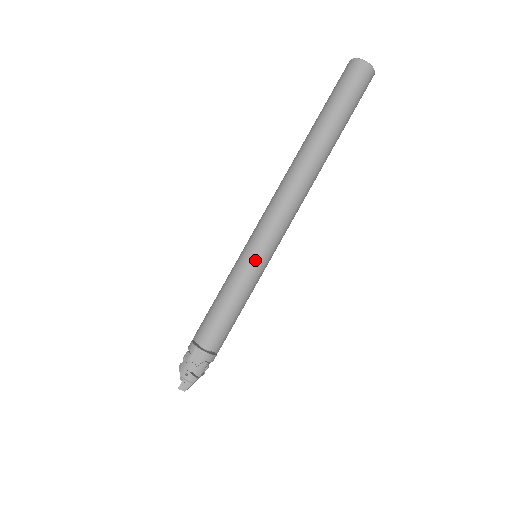
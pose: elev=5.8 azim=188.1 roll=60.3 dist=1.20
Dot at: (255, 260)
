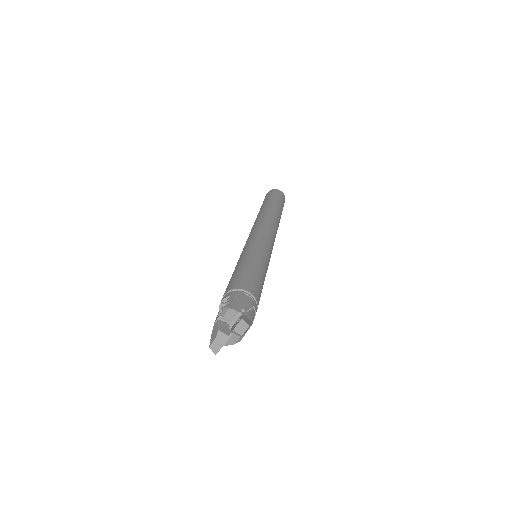
Dot at: (266, 249)
